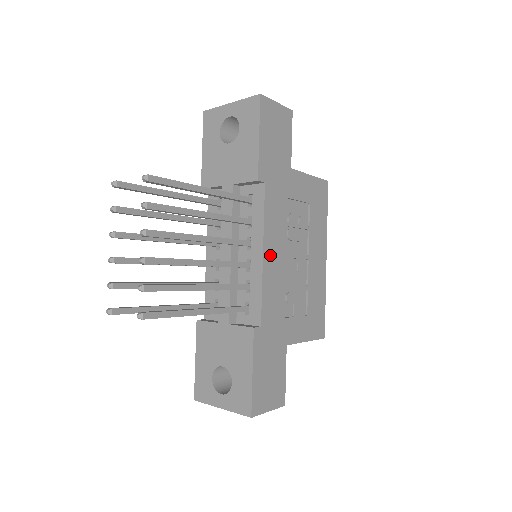
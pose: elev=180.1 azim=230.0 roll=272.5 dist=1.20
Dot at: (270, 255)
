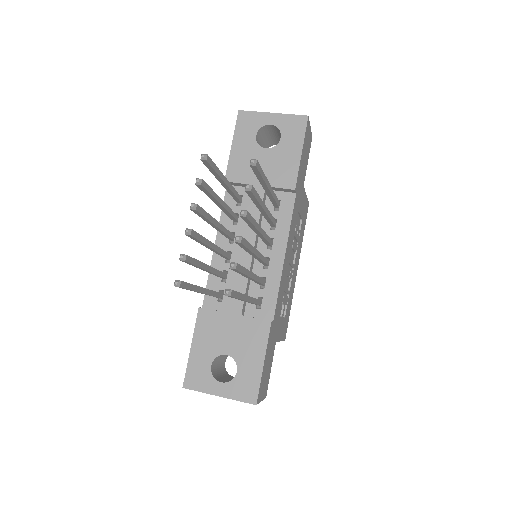
Dot at: (286, 258)
